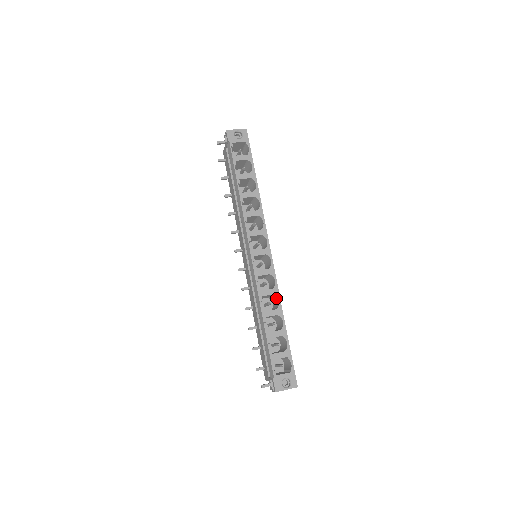
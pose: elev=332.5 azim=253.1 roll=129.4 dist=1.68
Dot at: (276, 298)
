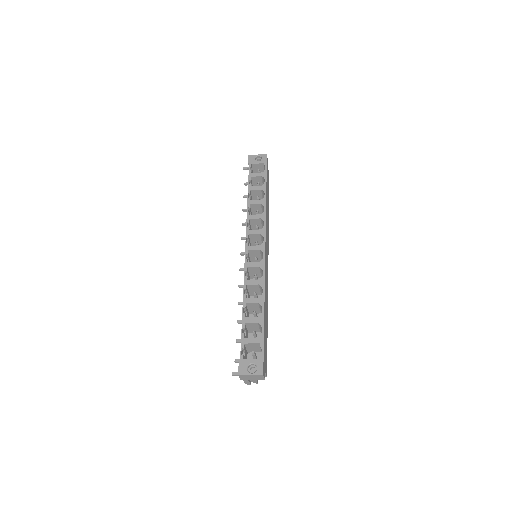
Dot at: (262, 289)
